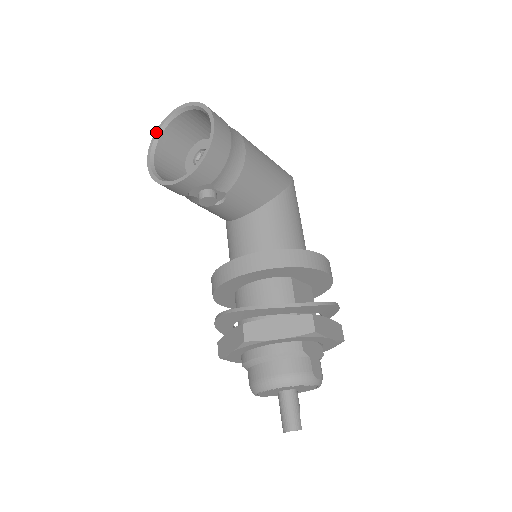
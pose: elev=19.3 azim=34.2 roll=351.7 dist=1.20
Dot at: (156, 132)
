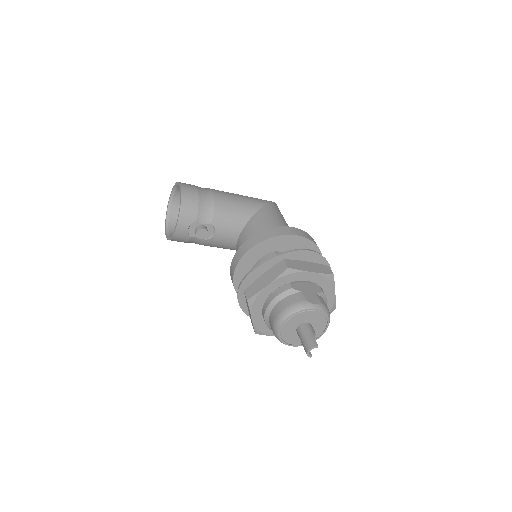
Dot at: (166, 217)
